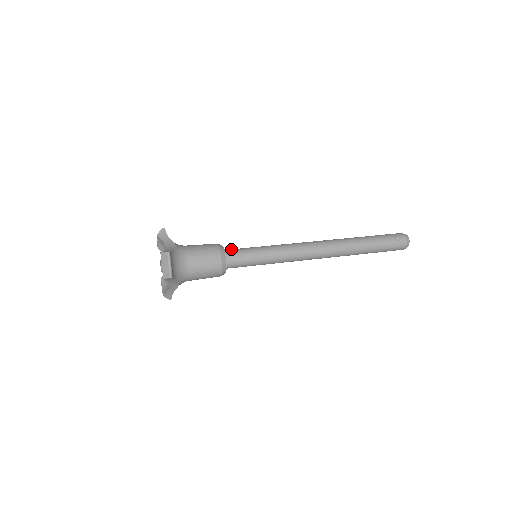
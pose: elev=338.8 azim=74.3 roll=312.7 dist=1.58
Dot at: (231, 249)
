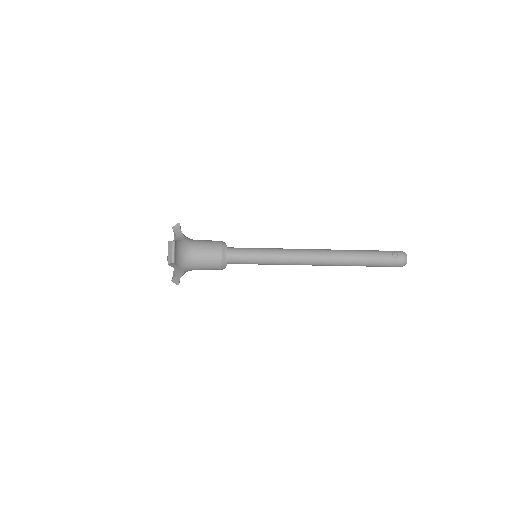
Dot at: occluded
